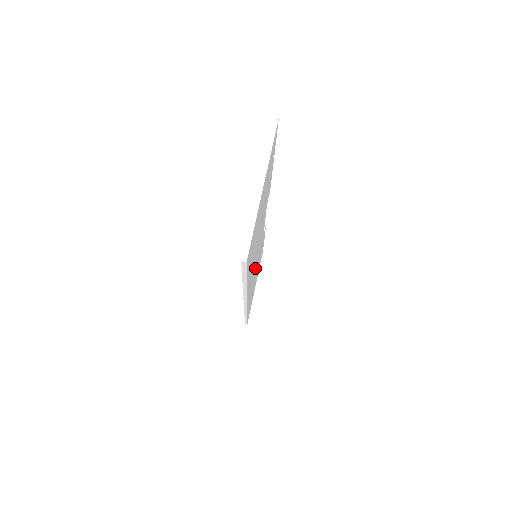
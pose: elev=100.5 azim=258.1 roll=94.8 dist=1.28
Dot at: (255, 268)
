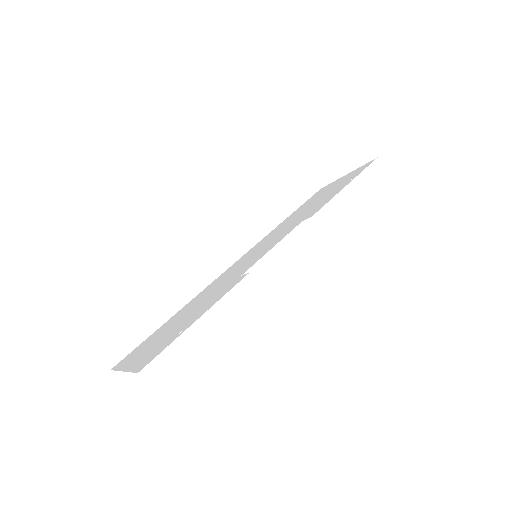
Dot at: occluded
